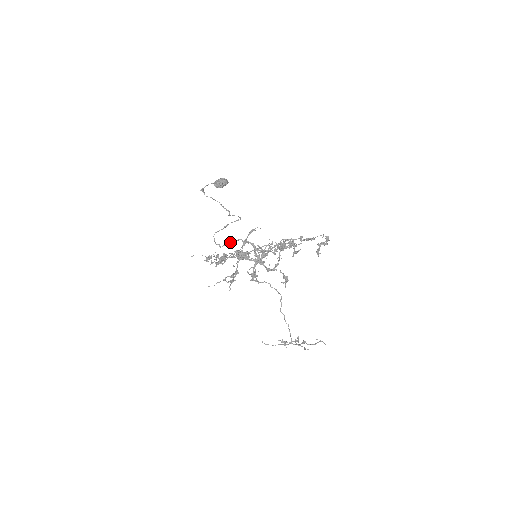
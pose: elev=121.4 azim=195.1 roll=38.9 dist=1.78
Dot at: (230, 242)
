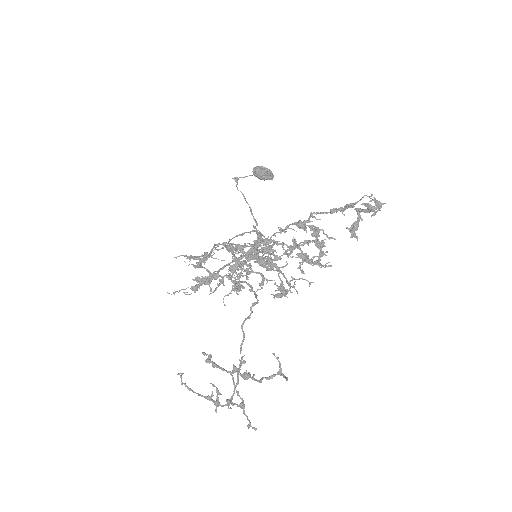
Dot at: occluded
